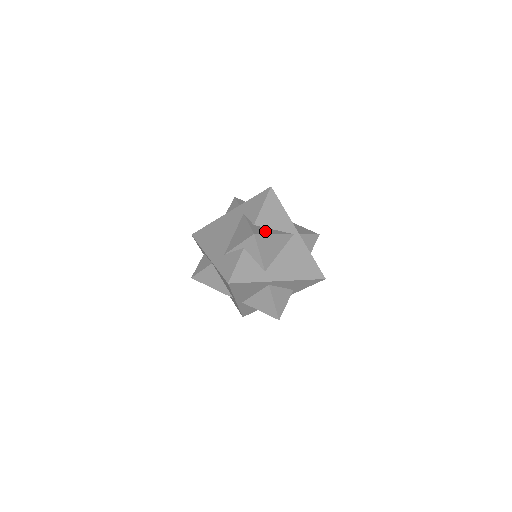
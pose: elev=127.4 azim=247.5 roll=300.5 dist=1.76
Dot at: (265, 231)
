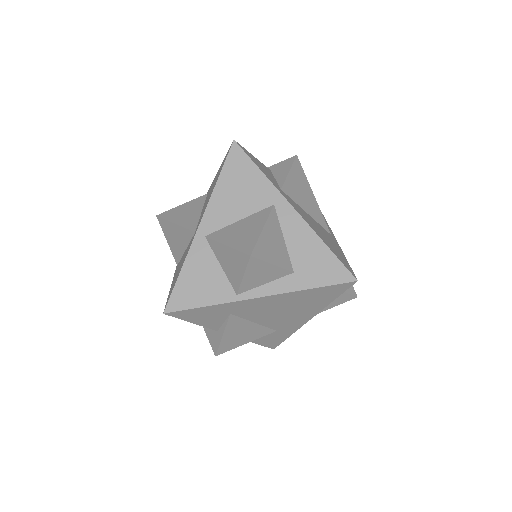
Dot at: occluded
